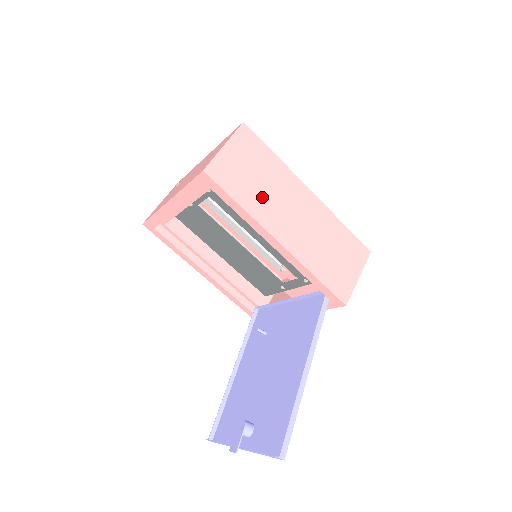
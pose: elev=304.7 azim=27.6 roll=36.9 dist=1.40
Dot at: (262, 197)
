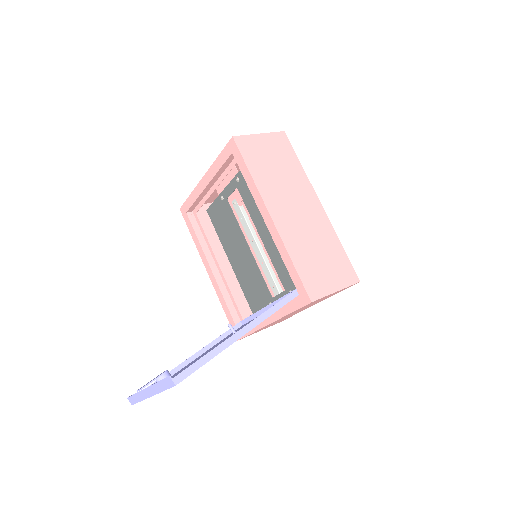
Dot at: (273, 180)
